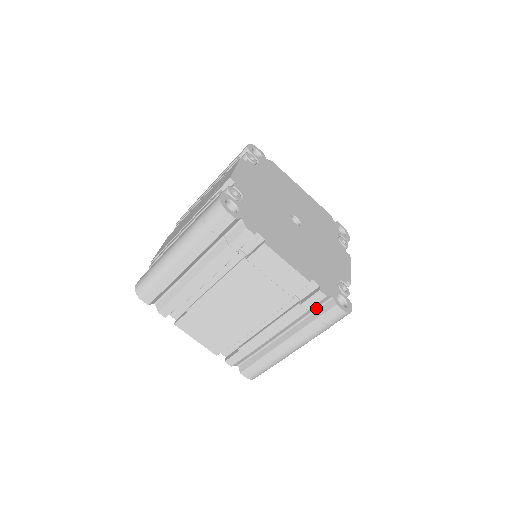
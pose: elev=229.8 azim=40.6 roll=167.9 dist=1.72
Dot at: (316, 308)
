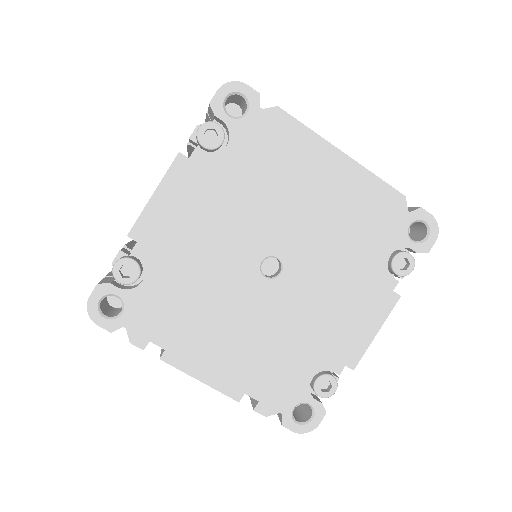
Dot at: occluded
